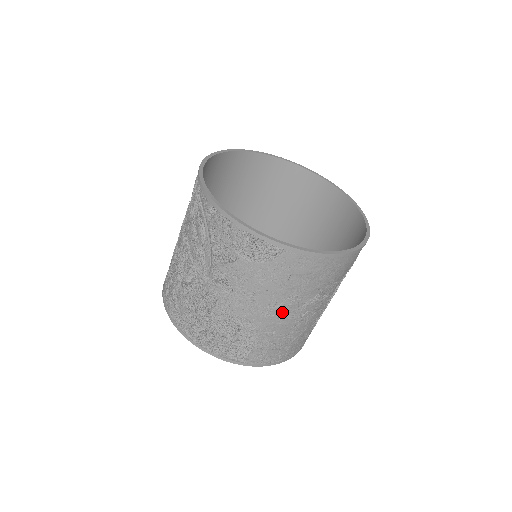
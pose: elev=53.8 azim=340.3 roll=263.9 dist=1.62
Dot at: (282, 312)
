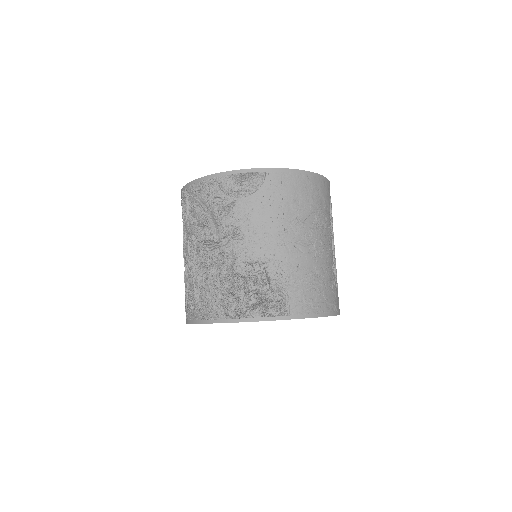
Dot at: (294, 239)
